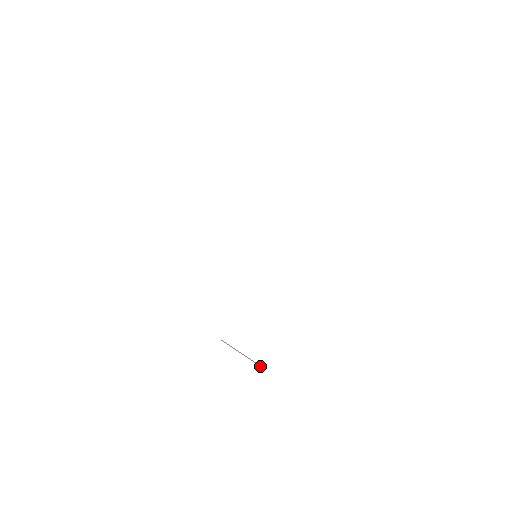
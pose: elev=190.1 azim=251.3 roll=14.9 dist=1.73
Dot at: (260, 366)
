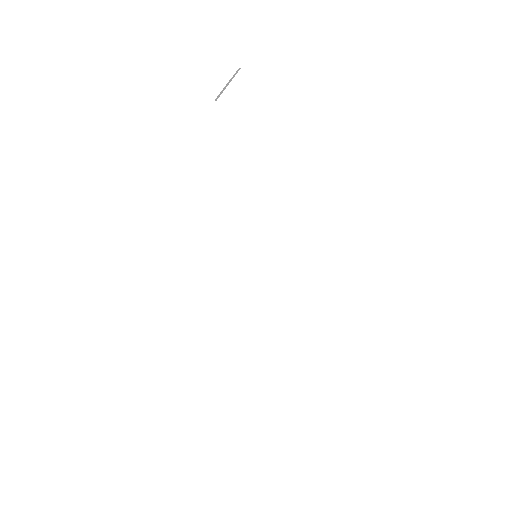
Dot at: occluded
